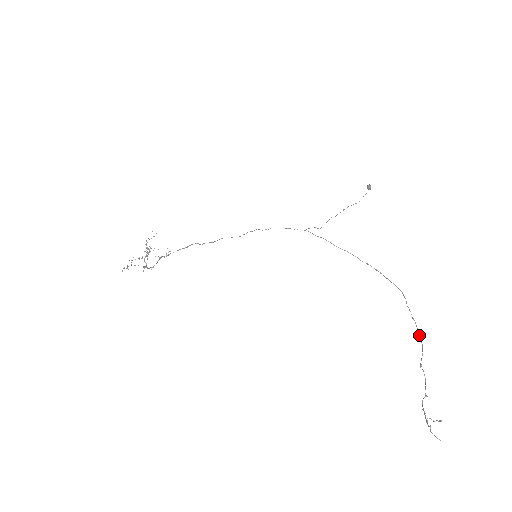
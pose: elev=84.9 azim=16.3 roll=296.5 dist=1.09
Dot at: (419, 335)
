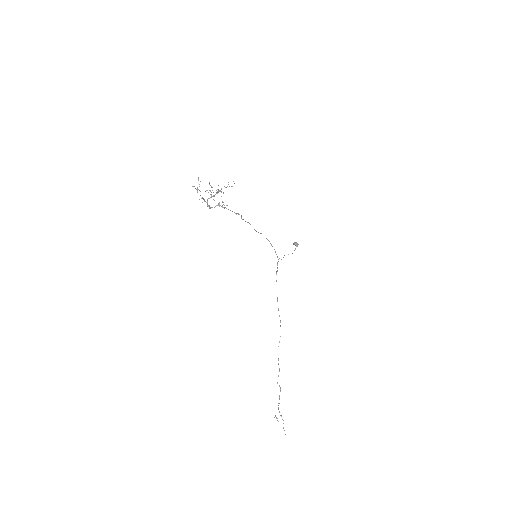
Dot at: occluded
